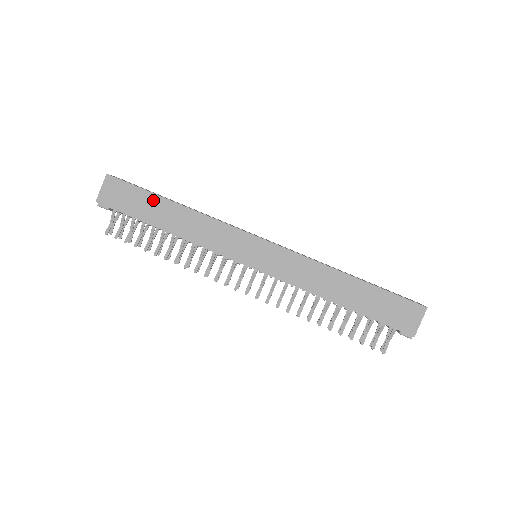
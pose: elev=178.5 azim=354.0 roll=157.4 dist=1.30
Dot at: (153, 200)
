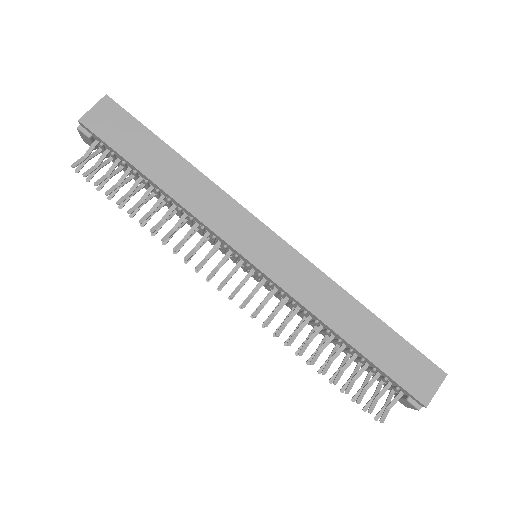
Dot at: (155, 144)
